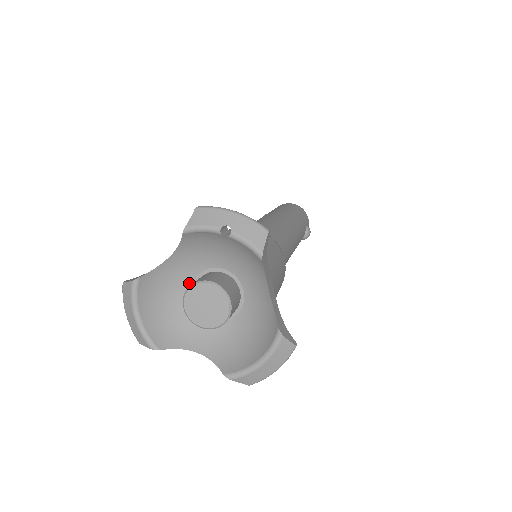
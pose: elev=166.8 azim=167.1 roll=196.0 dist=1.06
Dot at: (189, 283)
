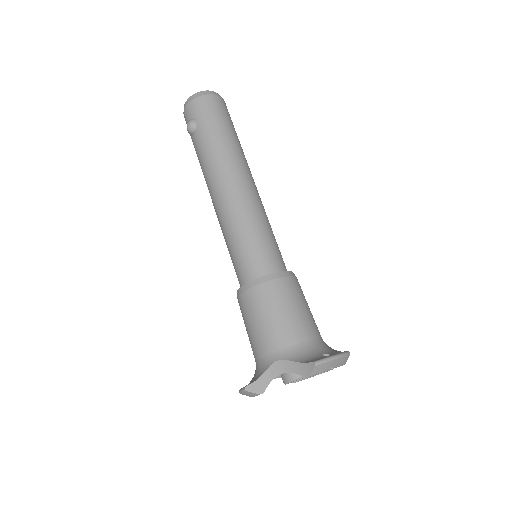
Dot at: occluded
